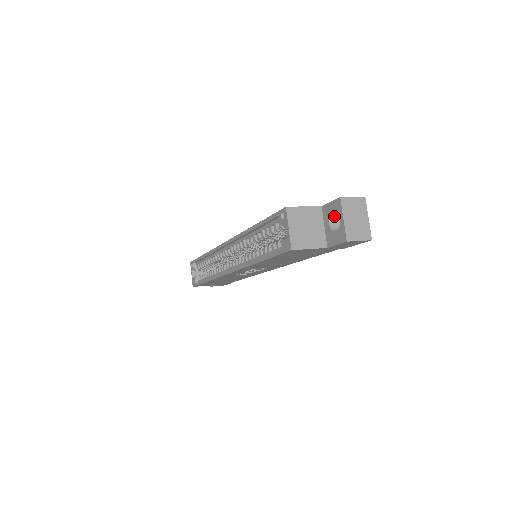
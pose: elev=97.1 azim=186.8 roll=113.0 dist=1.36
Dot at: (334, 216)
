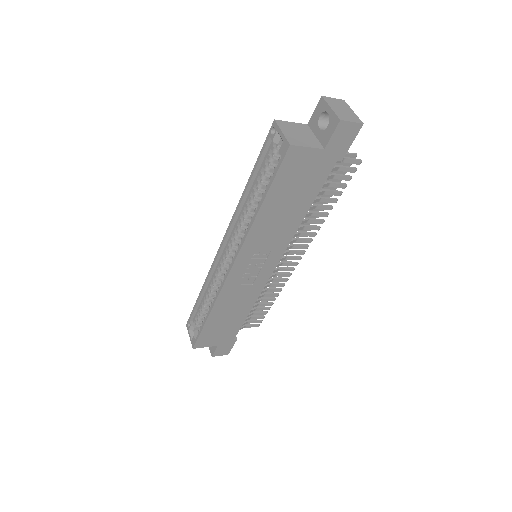
Dot at: (321, 122)
